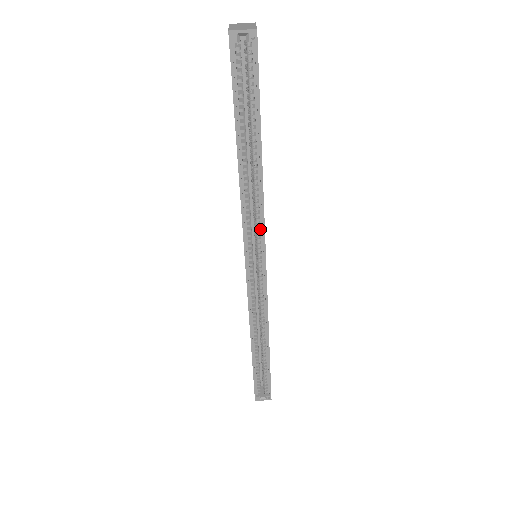
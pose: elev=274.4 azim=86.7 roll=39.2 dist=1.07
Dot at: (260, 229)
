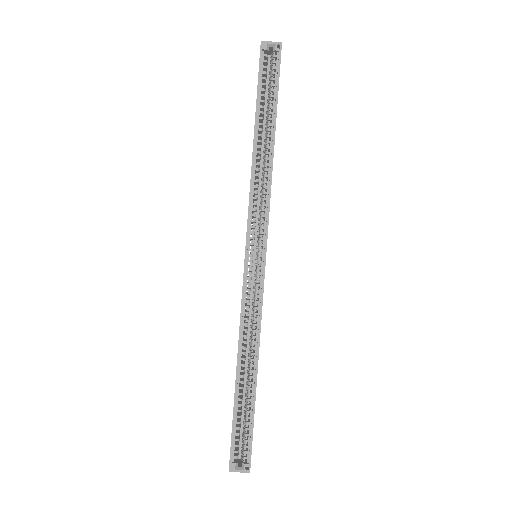
Dot at: (265, 215)
